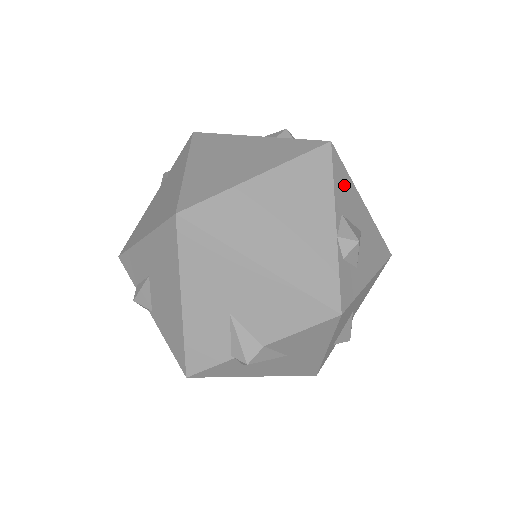
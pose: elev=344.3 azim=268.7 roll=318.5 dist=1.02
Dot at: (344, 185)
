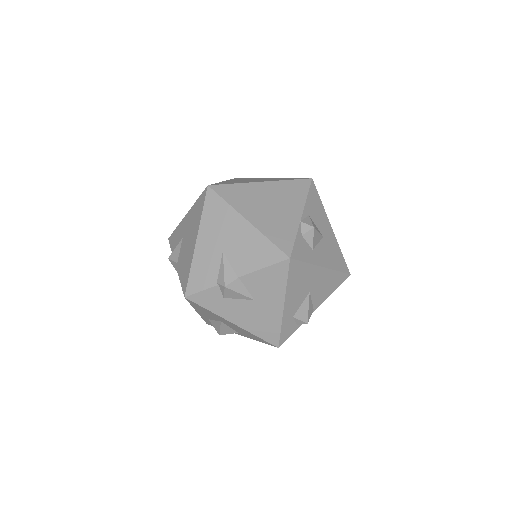
Dot at: (316, 205)
